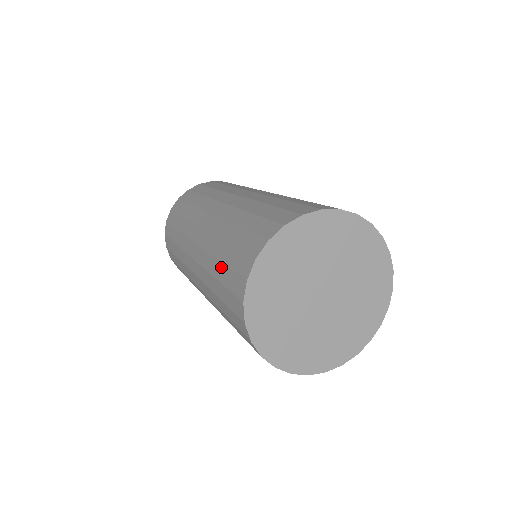
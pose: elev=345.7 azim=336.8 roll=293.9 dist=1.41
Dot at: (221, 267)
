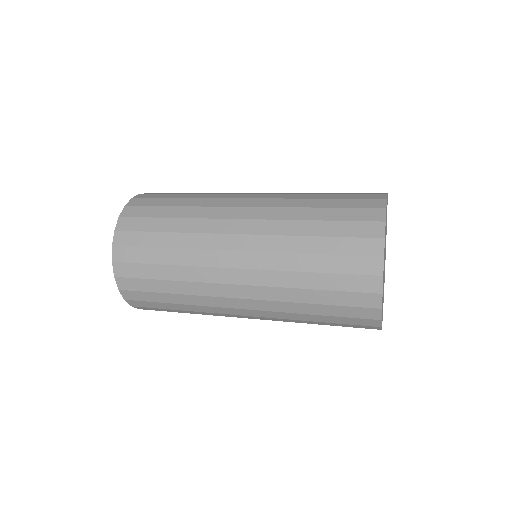
Dot at: (321, 307)
